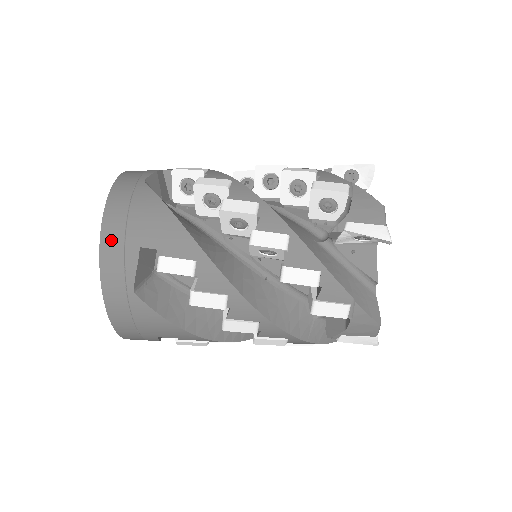
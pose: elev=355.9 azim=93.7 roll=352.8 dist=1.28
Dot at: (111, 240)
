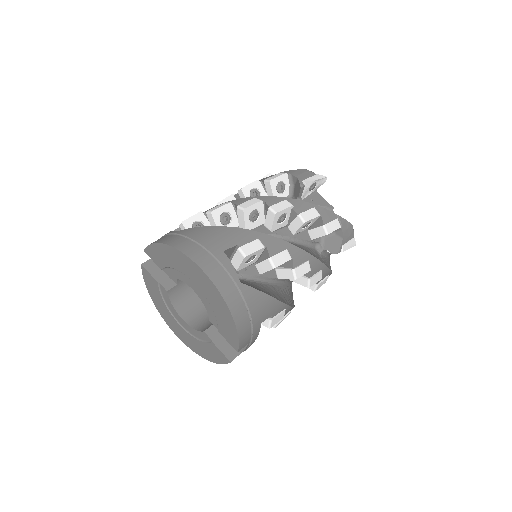
Dot at: (203, 259)
